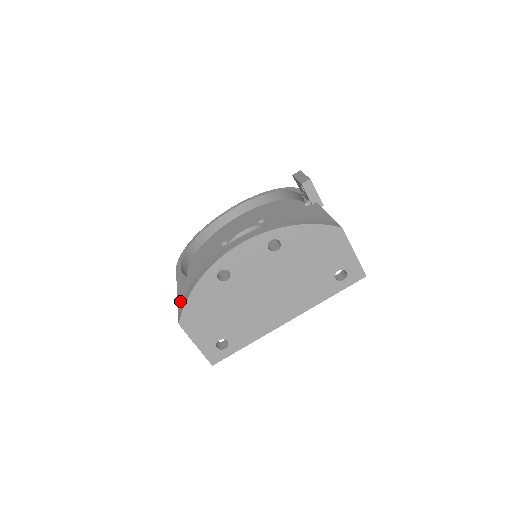
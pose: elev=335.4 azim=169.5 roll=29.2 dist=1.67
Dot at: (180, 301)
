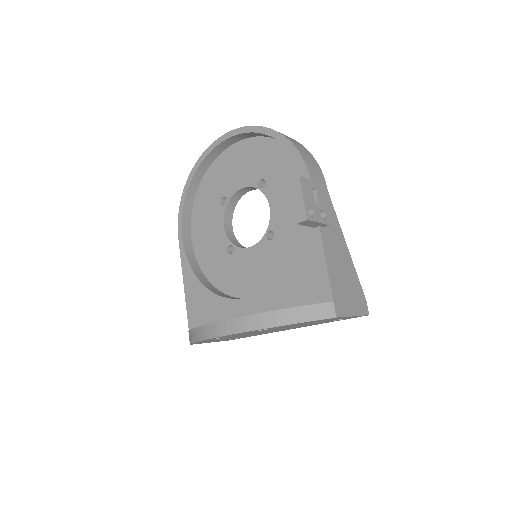
Dot at: (188, 307)
